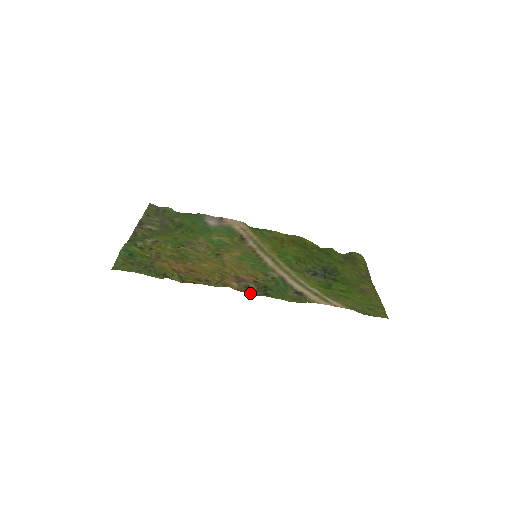
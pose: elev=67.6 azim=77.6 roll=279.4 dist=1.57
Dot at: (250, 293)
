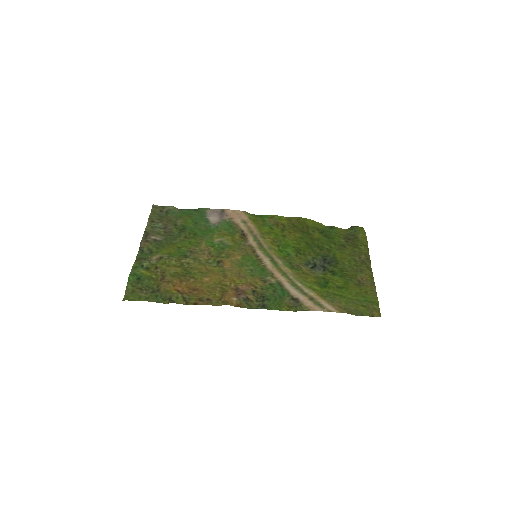
Dot at: (249, 307)
